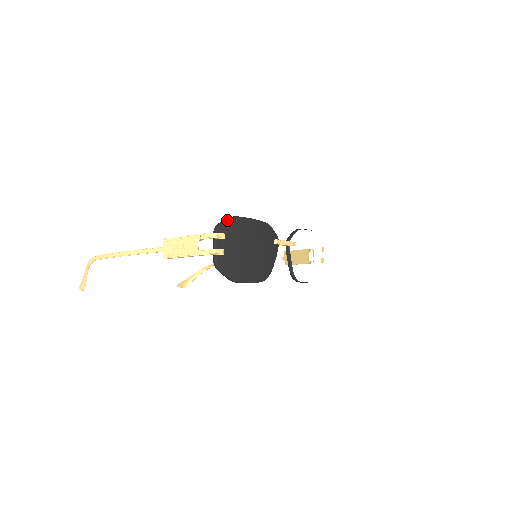
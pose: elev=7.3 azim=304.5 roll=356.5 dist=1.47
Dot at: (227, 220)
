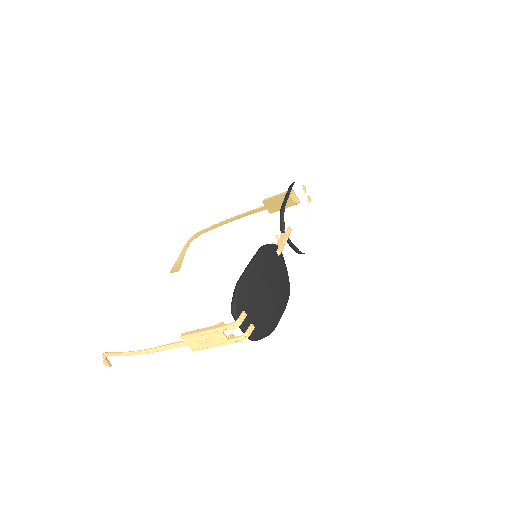
Dot at: (237, 296)
